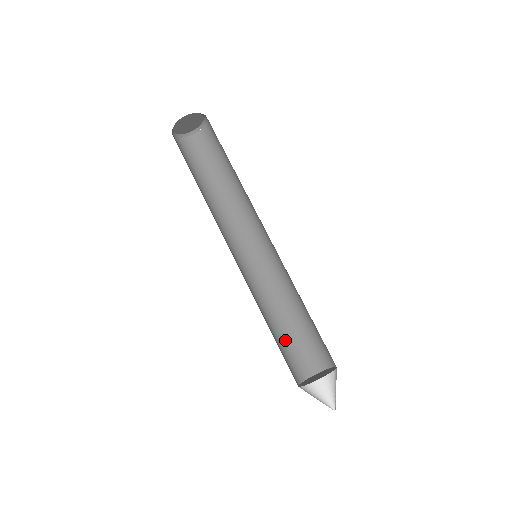
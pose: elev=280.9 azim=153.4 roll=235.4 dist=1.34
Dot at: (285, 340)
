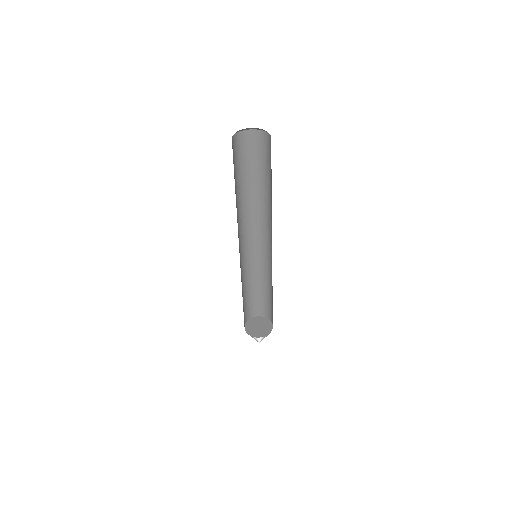
Dot at: (244, 301)
